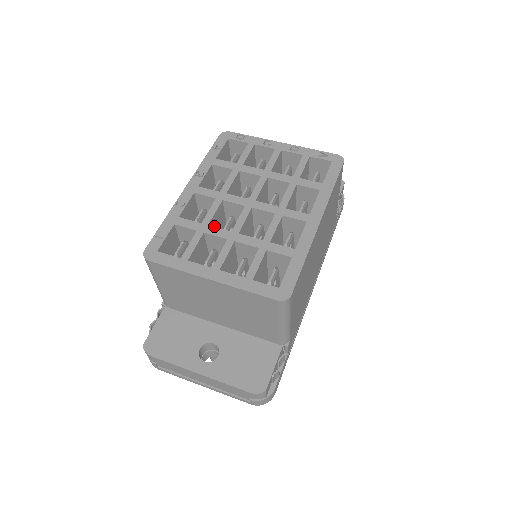
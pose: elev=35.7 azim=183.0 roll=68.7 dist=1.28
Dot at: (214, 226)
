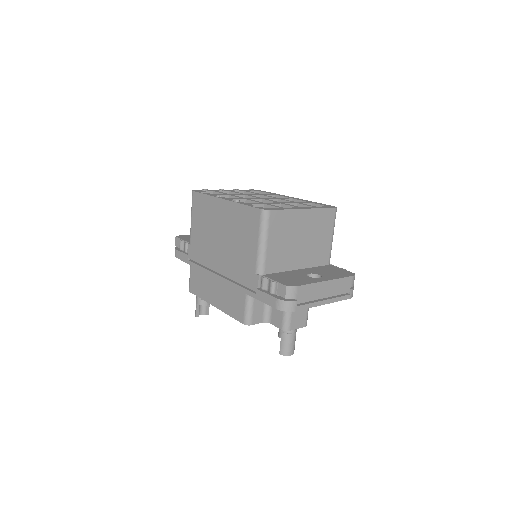
Dot at: occluded
